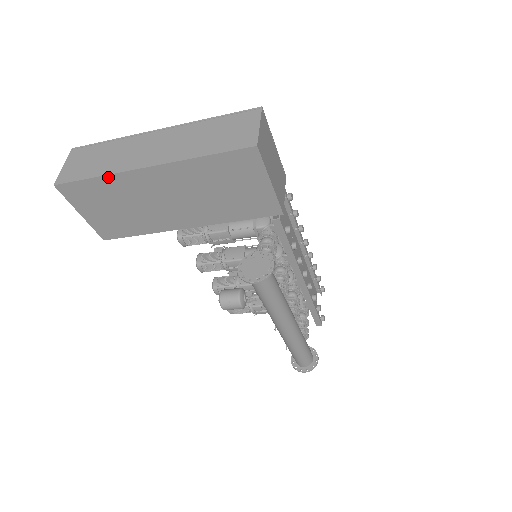
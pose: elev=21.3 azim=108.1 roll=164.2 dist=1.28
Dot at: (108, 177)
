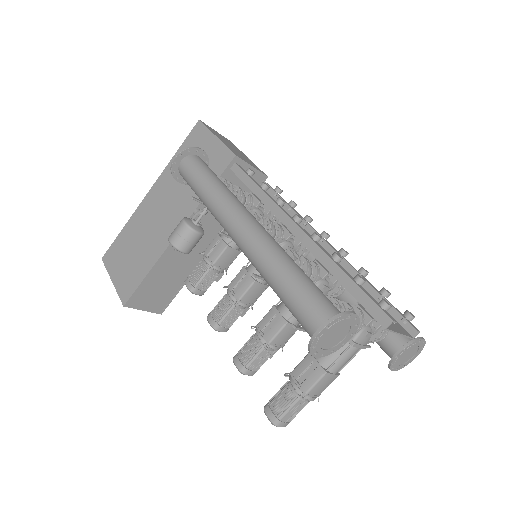
Dot at: (129, 223)
